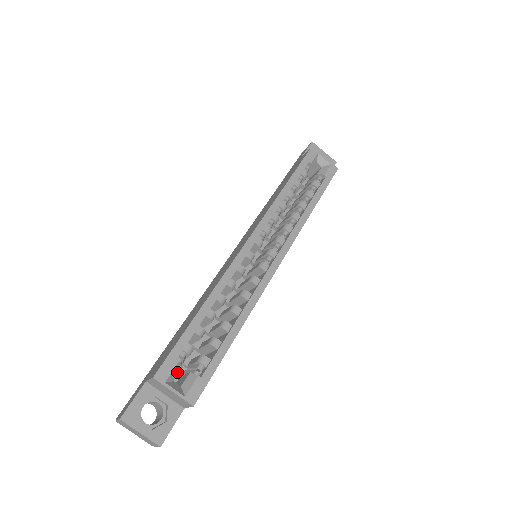
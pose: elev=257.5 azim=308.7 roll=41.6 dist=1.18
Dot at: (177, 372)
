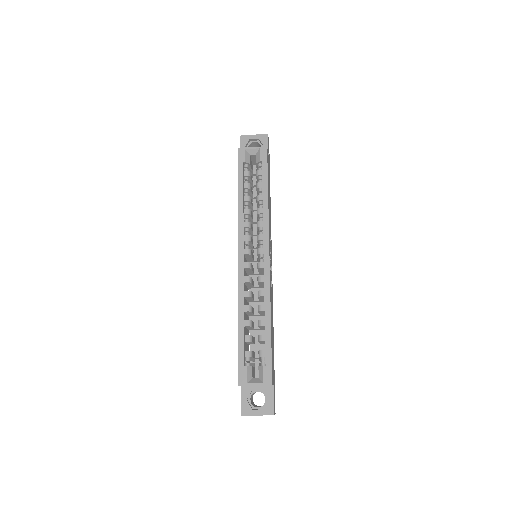
Dot at: (250, 372)
